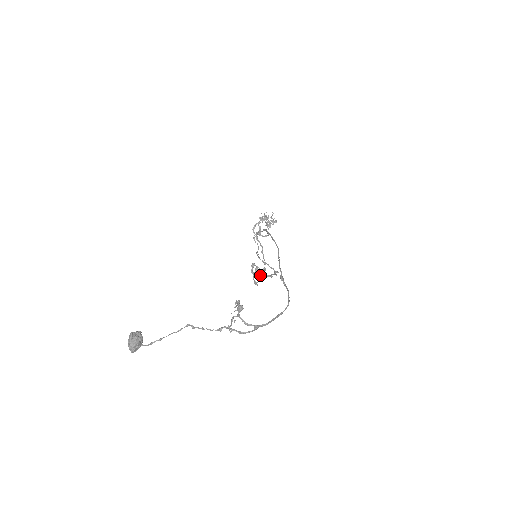
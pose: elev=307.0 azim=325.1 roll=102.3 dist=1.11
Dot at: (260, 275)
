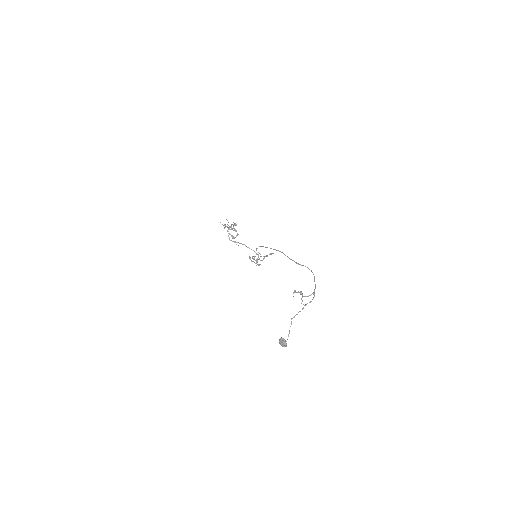
Dot at: occluded
